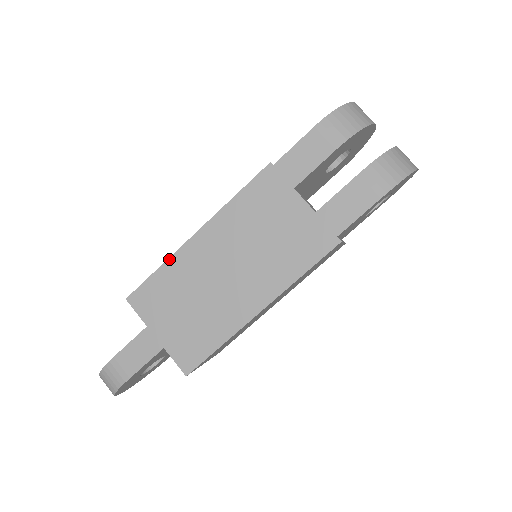
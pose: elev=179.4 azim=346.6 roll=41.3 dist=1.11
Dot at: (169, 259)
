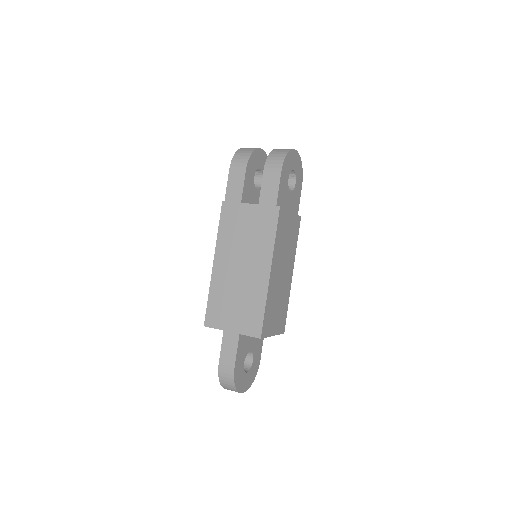
Dot at: (210, 287)
